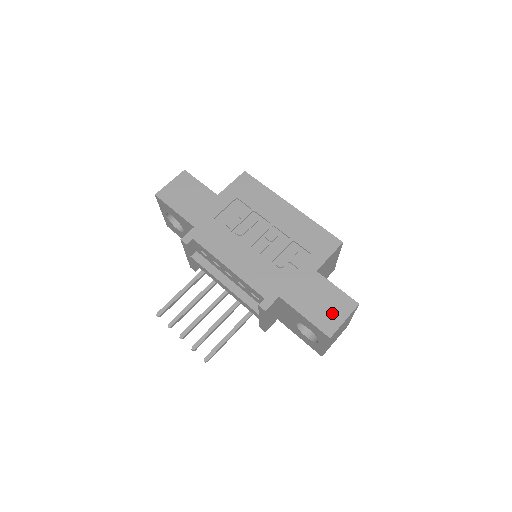
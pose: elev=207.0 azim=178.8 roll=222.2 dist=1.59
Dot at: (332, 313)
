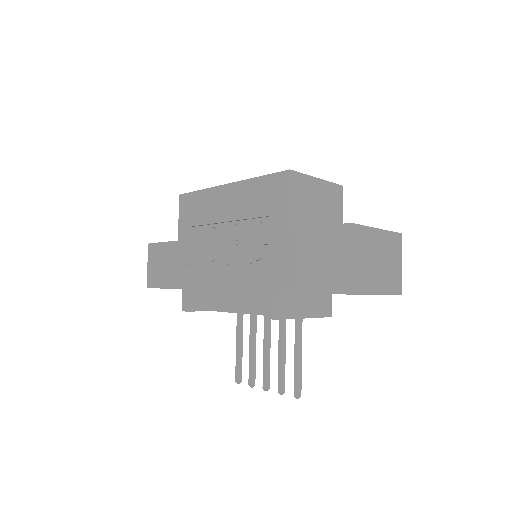
Dot at: (333, 262)
